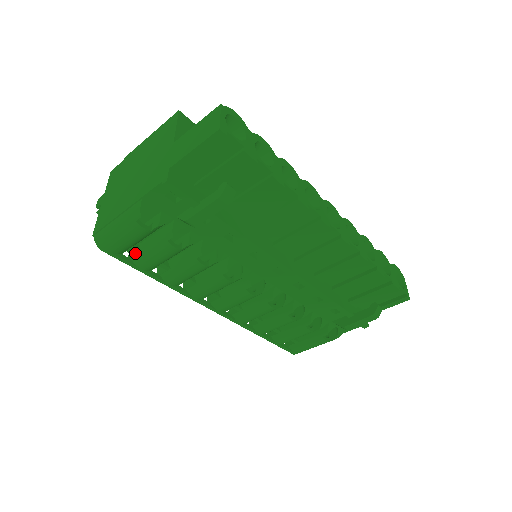
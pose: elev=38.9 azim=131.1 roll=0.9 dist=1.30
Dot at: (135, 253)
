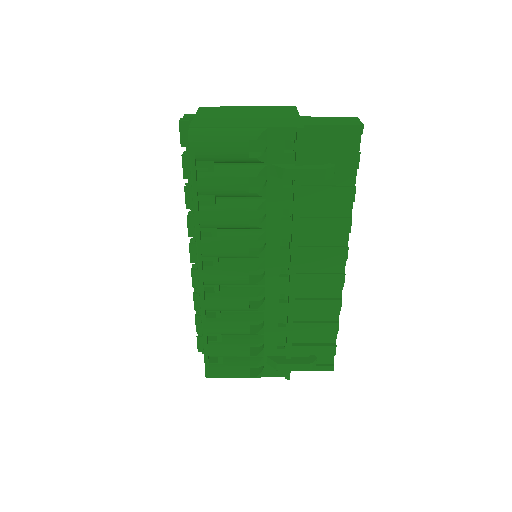
Dot at: (204, 170)
